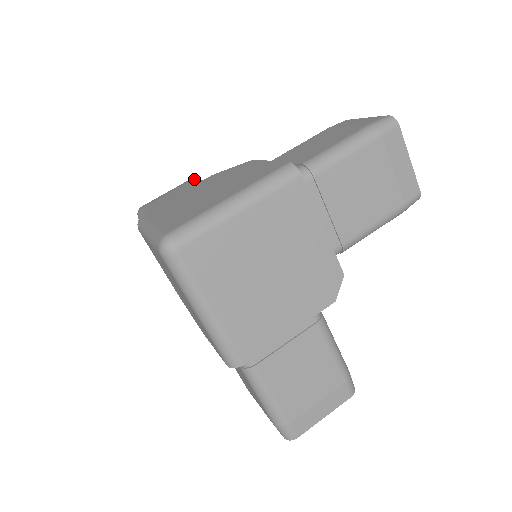
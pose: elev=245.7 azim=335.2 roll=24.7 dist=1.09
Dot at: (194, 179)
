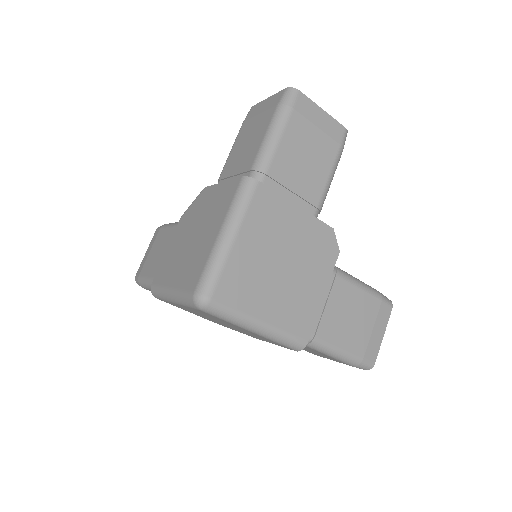
Dot at: (162, 227)
